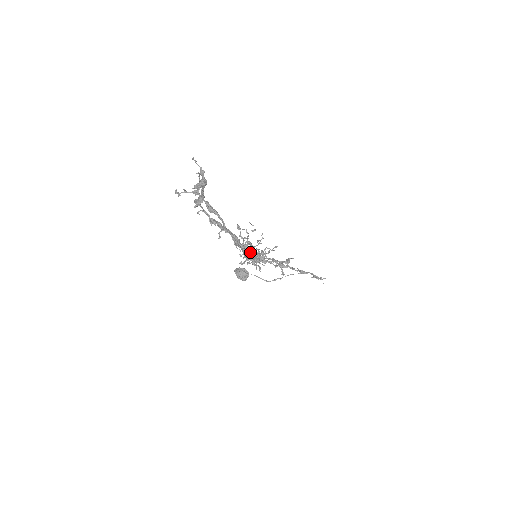
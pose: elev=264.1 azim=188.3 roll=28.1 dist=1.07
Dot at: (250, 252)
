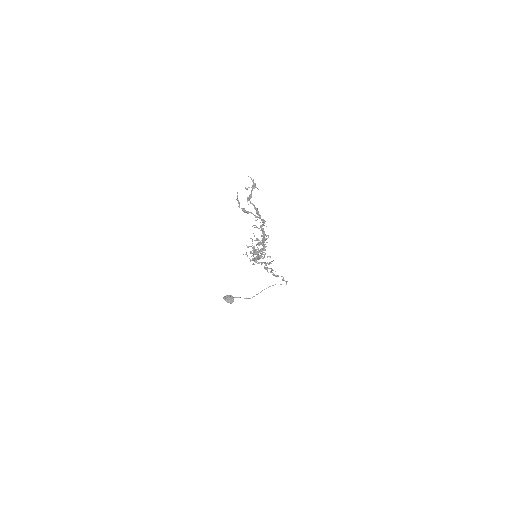
Dot at: (264, 238)
